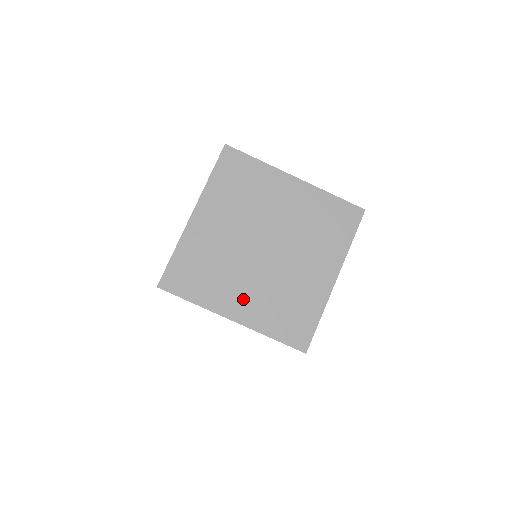
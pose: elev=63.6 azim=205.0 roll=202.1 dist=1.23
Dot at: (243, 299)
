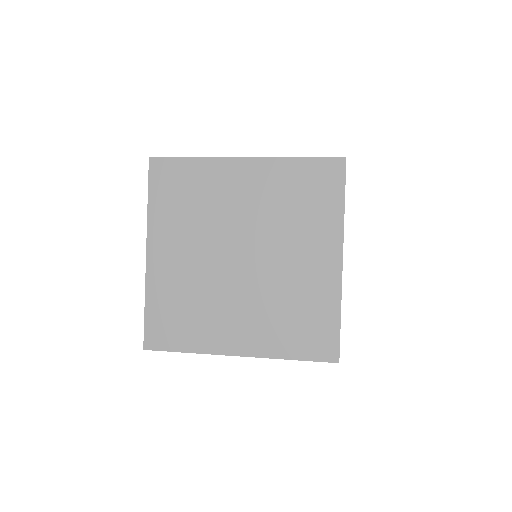
Dot at: (174, 256)
